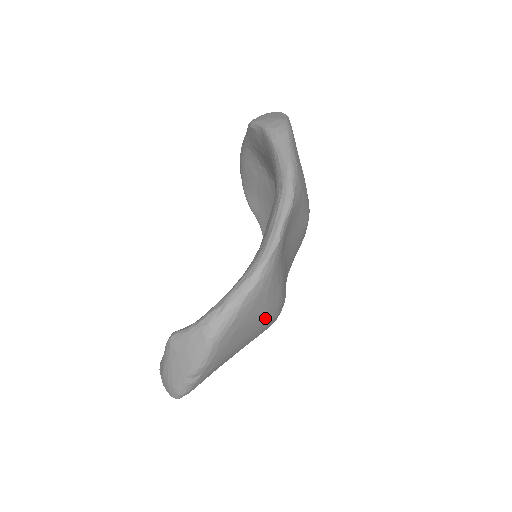
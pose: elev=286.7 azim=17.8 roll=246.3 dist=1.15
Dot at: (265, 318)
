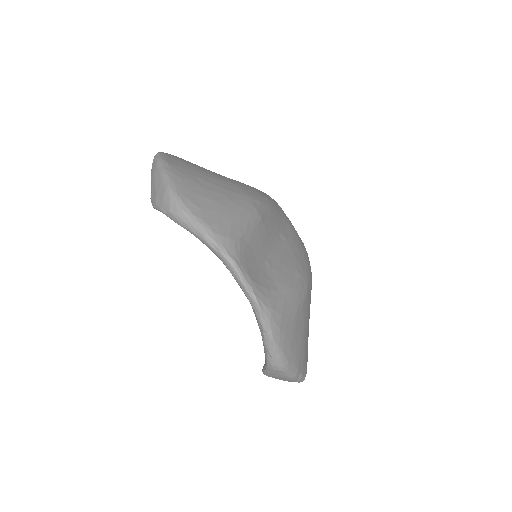
Dot at: (300, 310)
